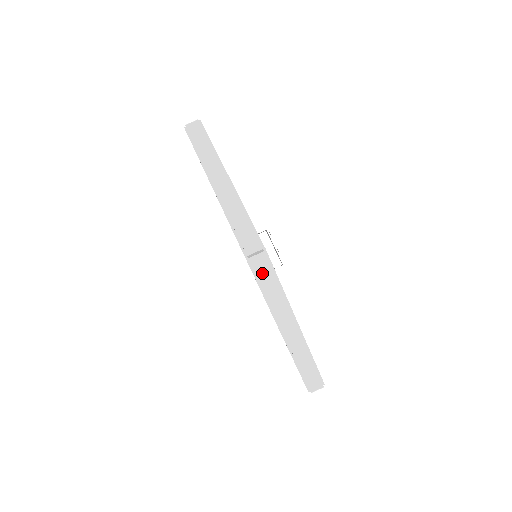
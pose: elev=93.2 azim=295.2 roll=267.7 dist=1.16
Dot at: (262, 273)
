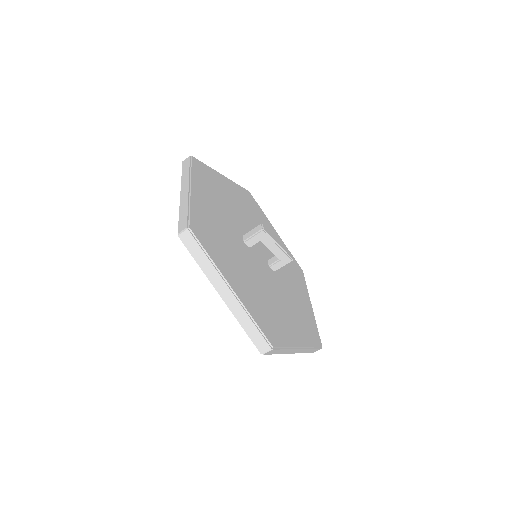
Dot at: (273, 353)
